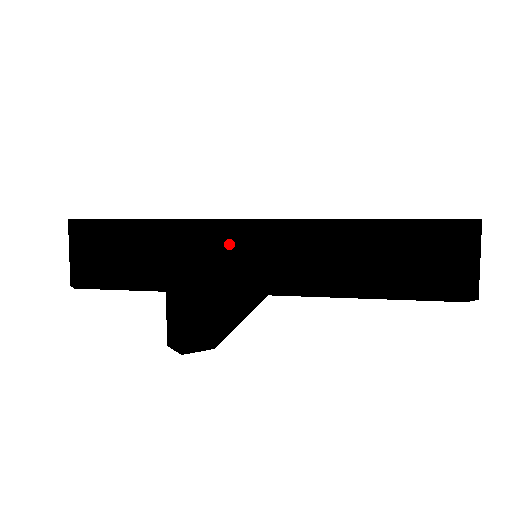
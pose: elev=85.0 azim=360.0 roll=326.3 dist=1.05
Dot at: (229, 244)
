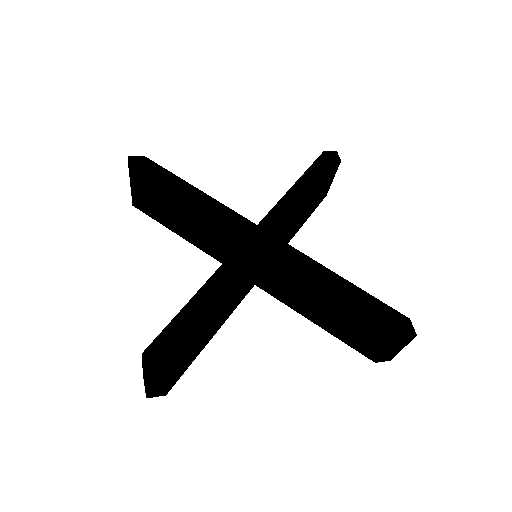
Dot at: (187, 351)
